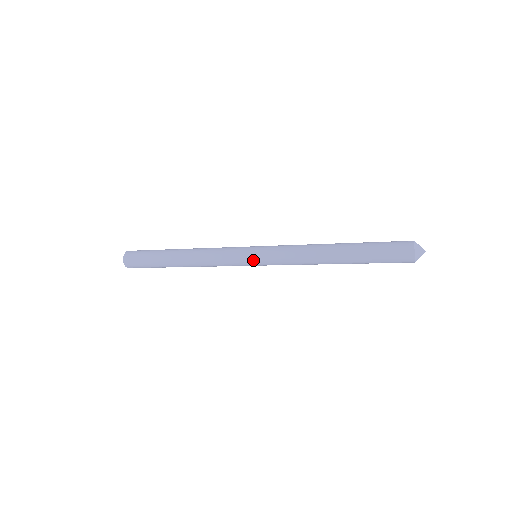
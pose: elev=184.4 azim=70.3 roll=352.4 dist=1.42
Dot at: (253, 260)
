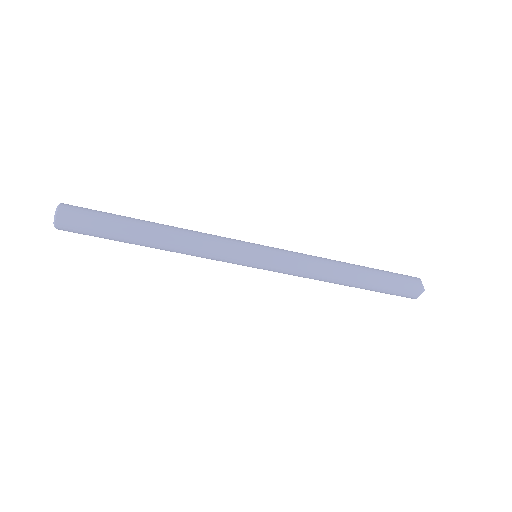
Dot at: (259, 246)
